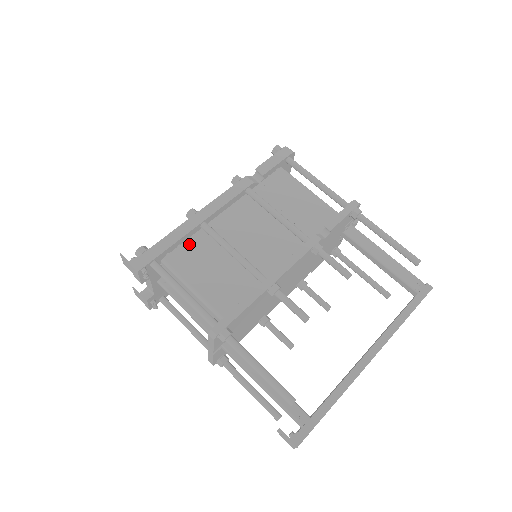
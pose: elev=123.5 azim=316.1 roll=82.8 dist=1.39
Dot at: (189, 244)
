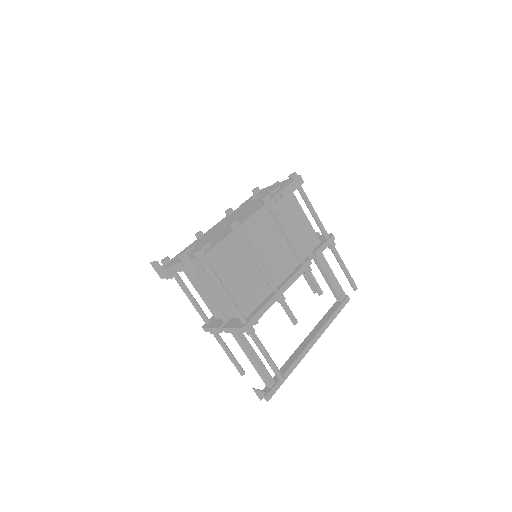
Dot at: (229, 249)
